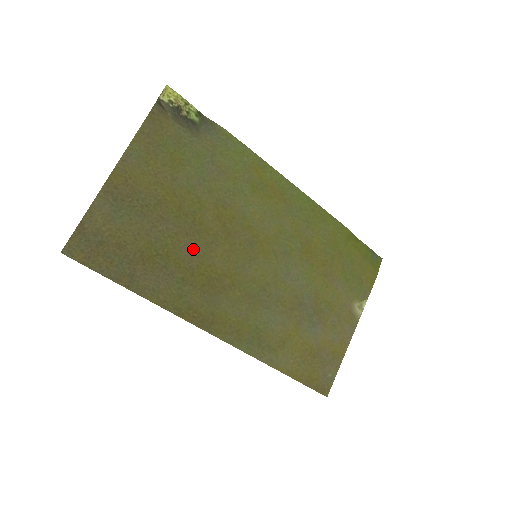
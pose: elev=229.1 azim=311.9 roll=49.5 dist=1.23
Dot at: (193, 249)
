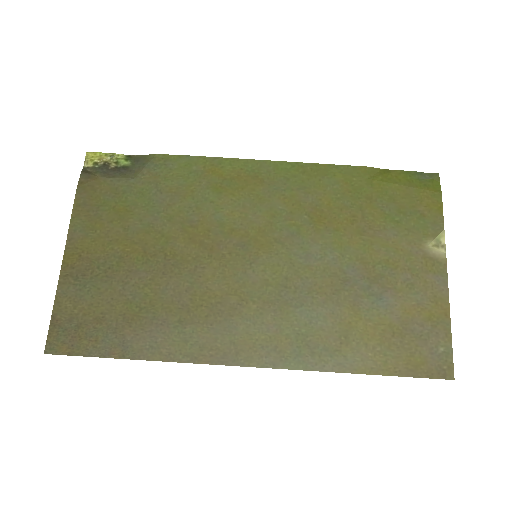
Dot at: (177, 285)
